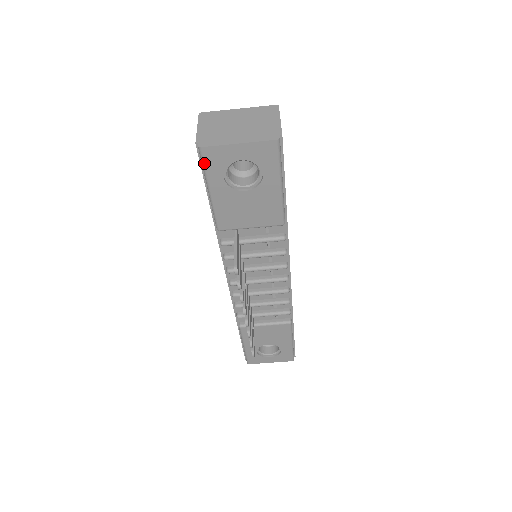
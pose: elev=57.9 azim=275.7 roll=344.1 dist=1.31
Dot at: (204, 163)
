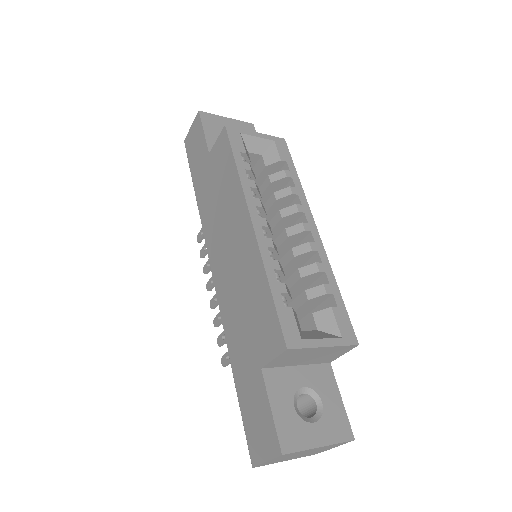
Dot at: occluded
